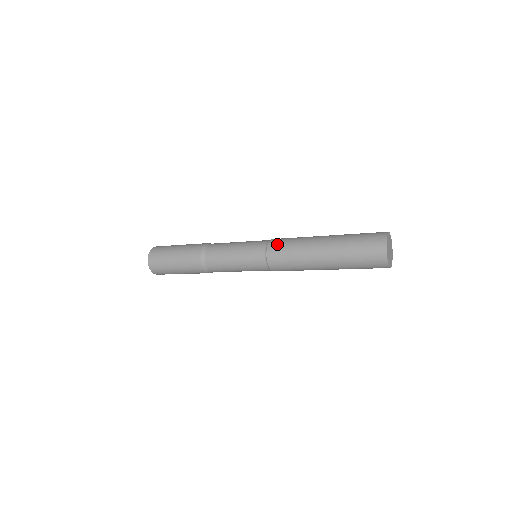
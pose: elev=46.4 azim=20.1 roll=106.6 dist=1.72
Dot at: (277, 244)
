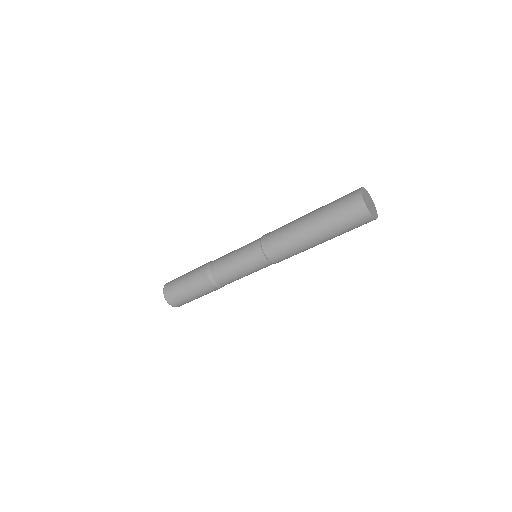
Dot at: occluded
